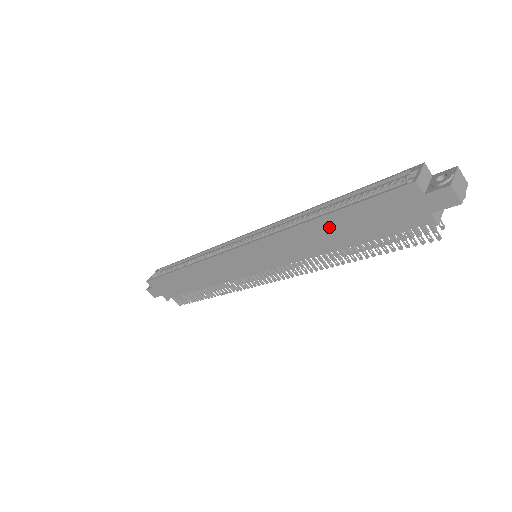
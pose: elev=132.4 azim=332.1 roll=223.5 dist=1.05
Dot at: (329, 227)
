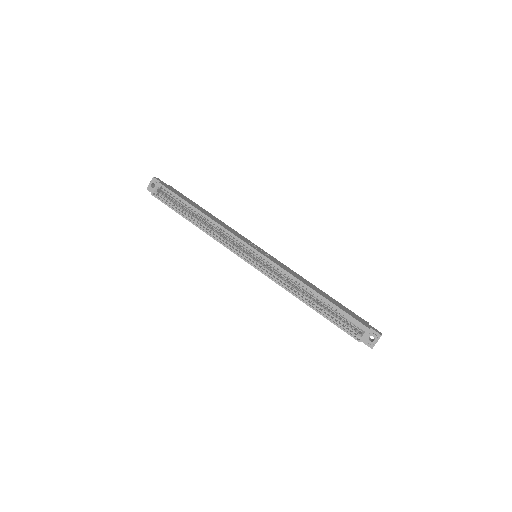
Dot at: occluded
